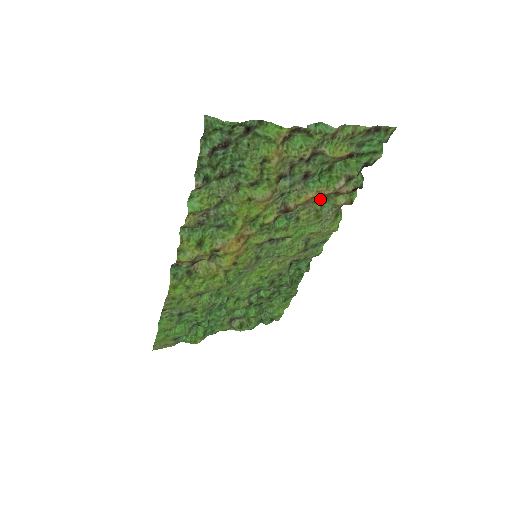
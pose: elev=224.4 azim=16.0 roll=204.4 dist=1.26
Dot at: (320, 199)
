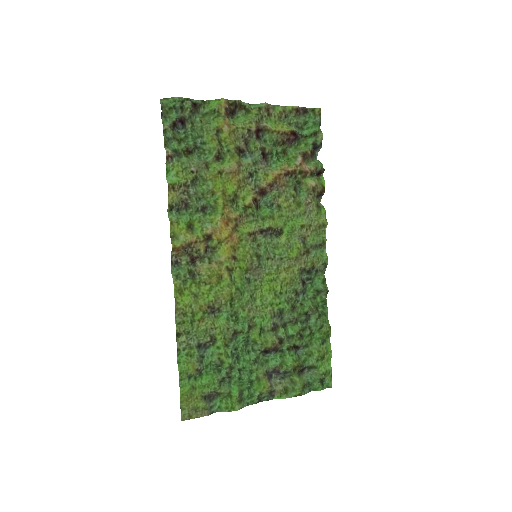
Dot at: (290, 182)
